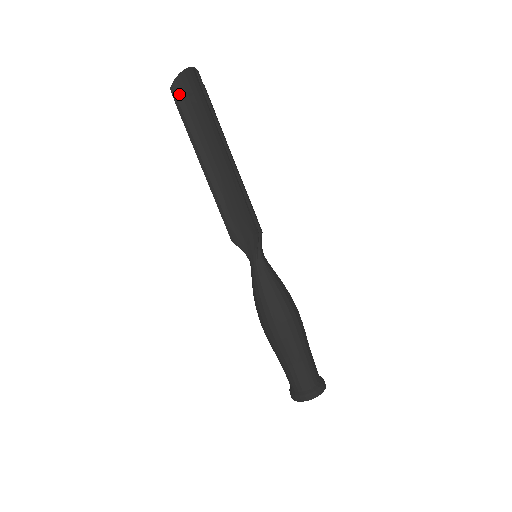
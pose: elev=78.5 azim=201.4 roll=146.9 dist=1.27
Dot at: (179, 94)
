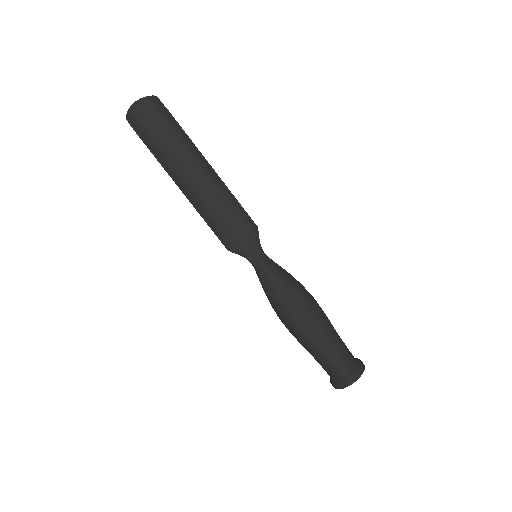
Dot at: (135, 123)
